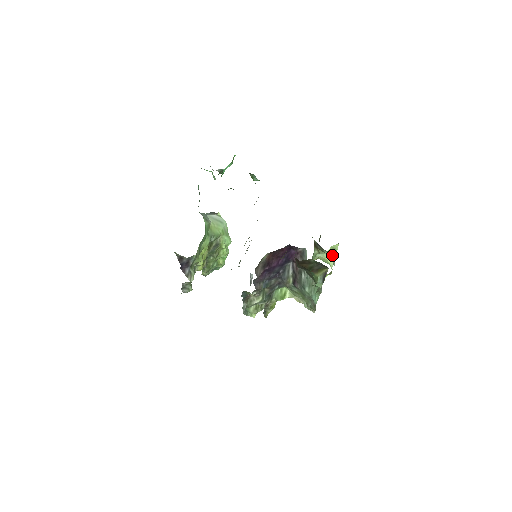
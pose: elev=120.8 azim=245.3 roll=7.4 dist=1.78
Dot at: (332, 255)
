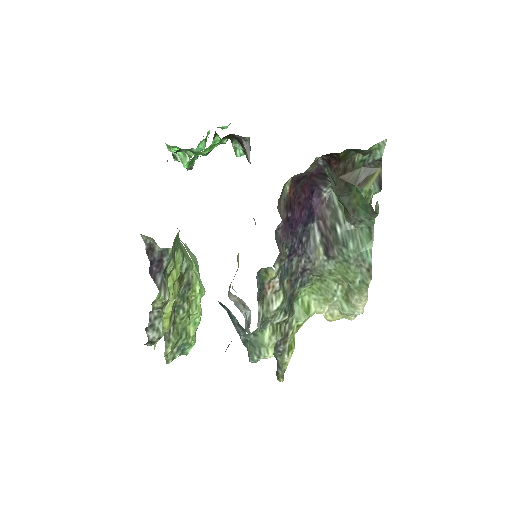
Dot at: occluded
